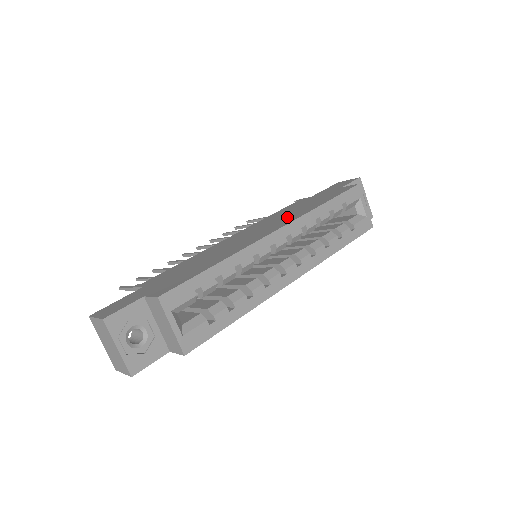
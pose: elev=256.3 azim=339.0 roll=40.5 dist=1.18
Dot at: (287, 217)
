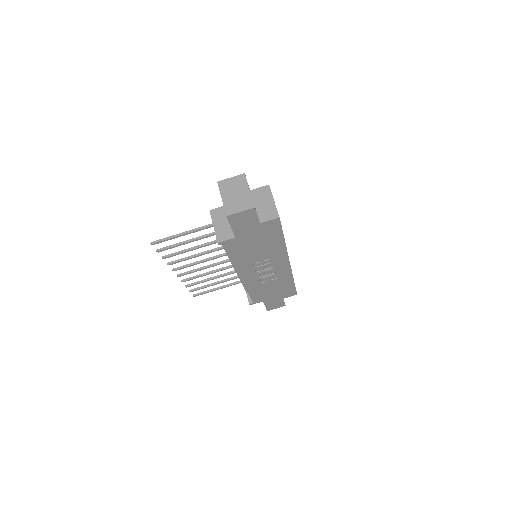
Dot at: occluded
